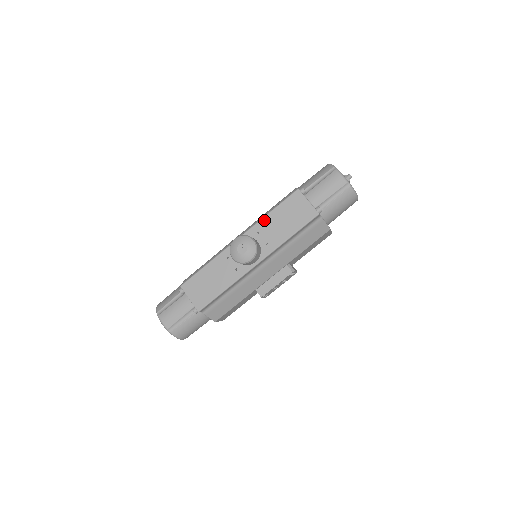
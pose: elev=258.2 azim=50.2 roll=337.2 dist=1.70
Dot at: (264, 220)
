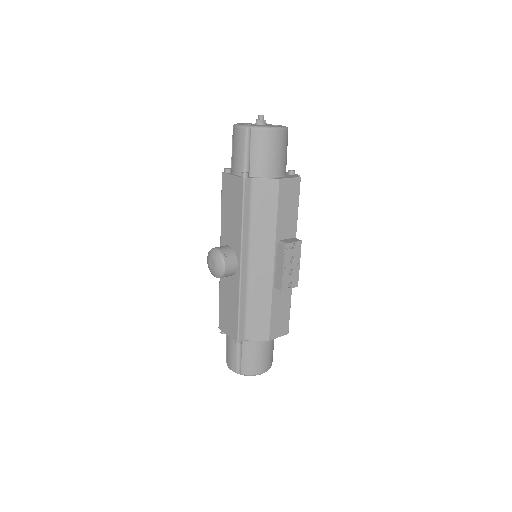
Dot at: (222, 223)
